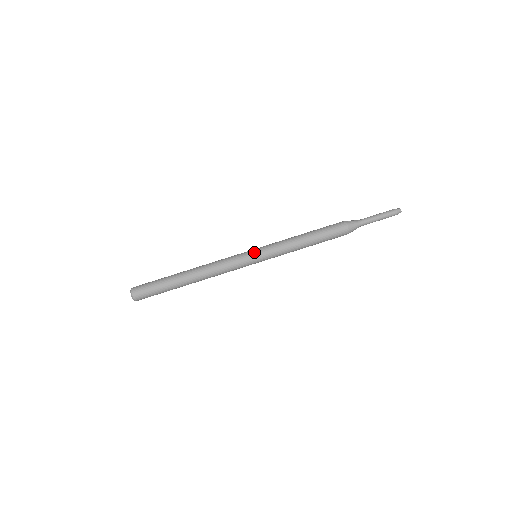
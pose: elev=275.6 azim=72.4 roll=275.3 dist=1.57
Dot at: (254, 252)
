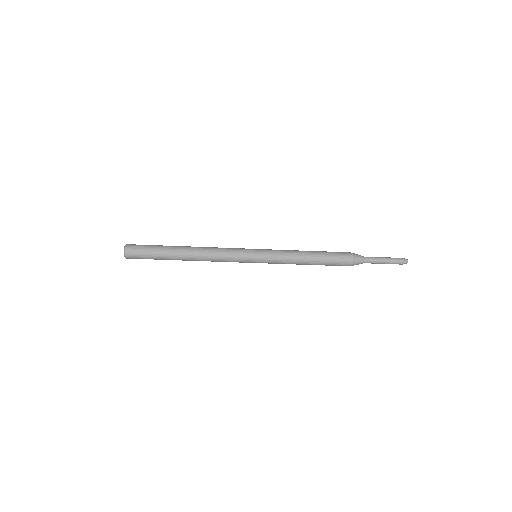
Dot at: (255, 261)
